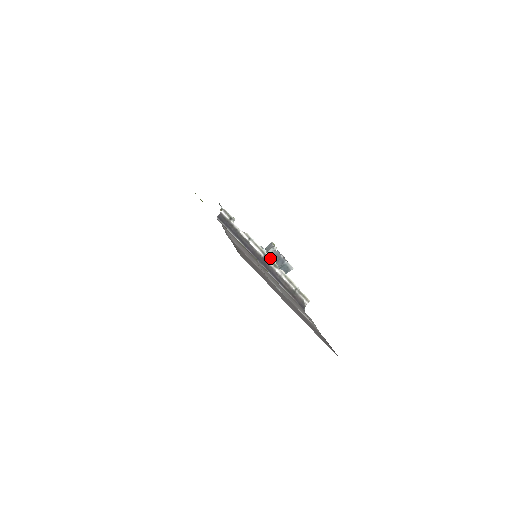
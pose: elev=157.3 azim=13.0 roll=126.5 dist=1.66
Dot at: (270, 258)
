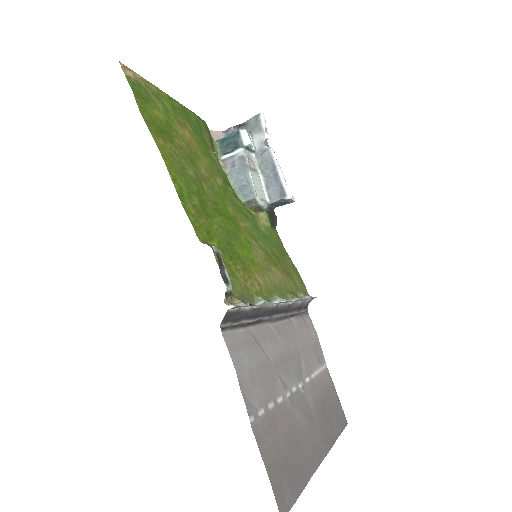
Dot at: (286, 301)
